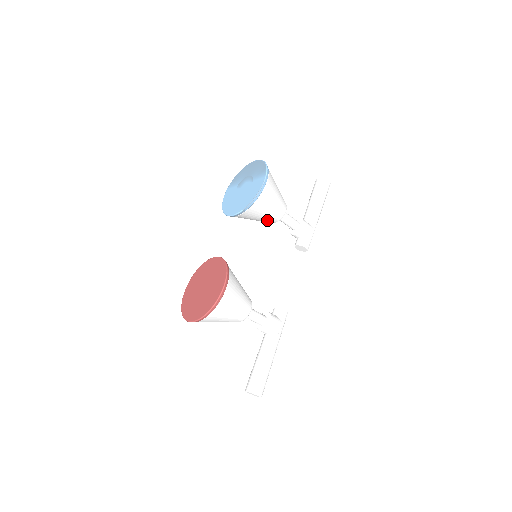
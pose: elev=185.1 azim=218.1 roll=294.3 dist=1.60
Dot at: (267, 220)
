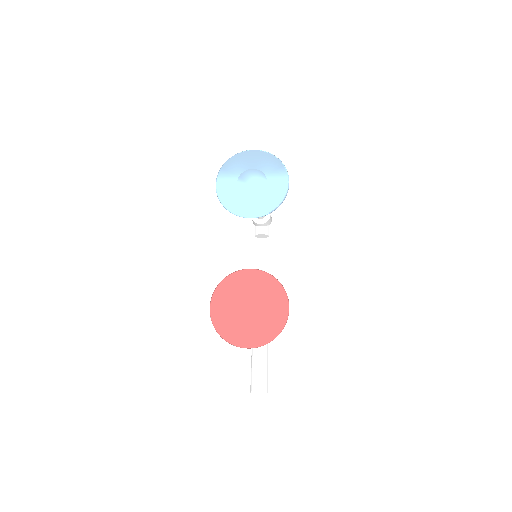
Dot at: occluded
